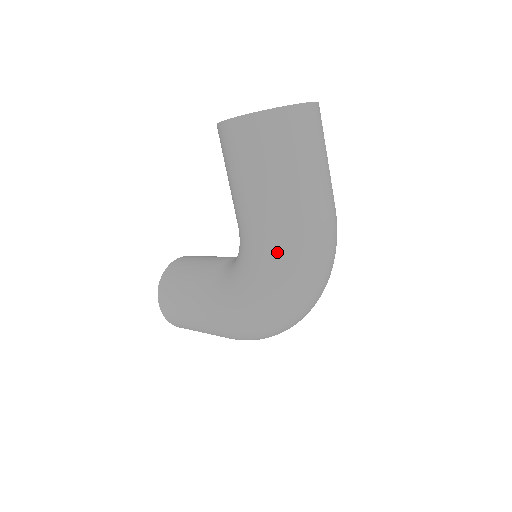
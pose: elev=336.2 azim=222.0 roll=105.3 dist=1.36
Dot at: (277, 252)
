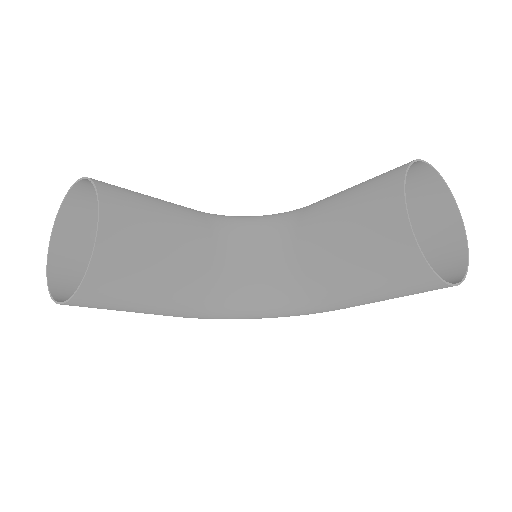
Dot at: occluded
